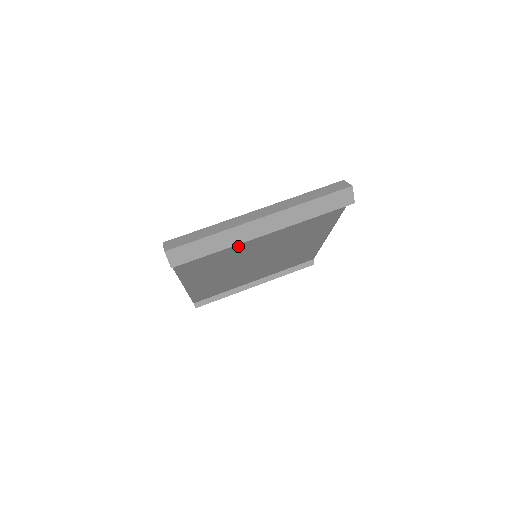
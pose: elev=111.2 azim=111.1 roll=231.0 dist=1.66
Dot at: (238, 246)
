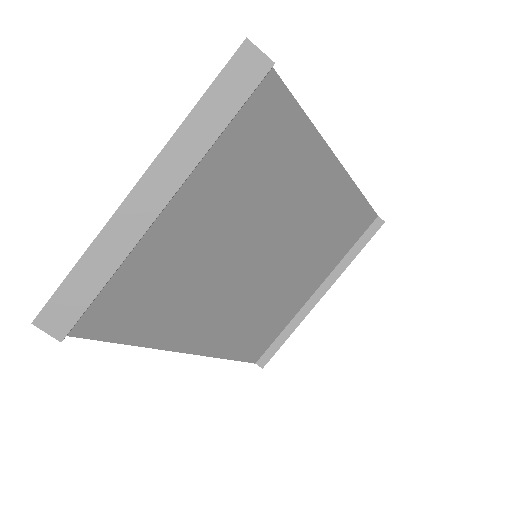
Dot at: (164, 254)
